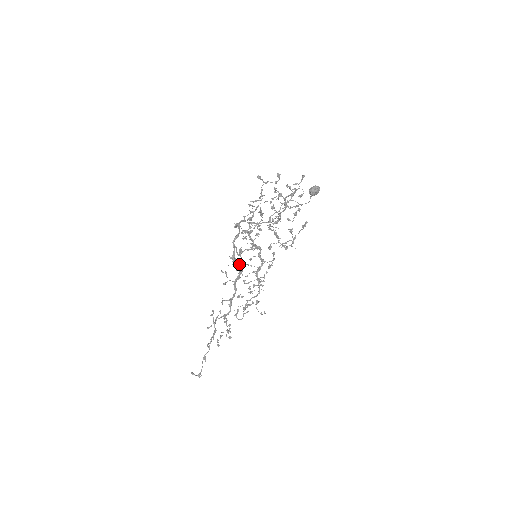
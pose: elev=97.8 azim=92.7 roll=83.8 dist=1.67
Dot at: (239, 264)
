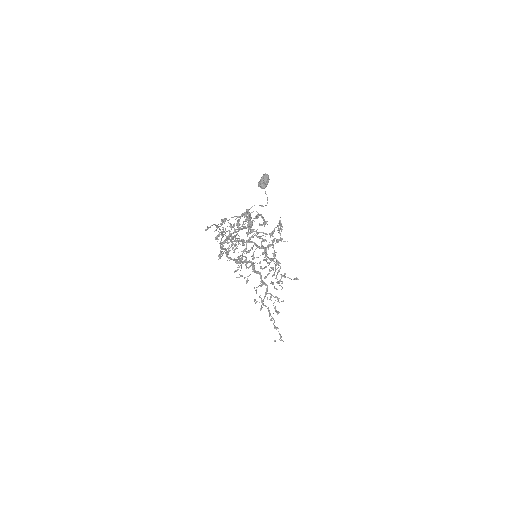
Dot at: (246, 264)
